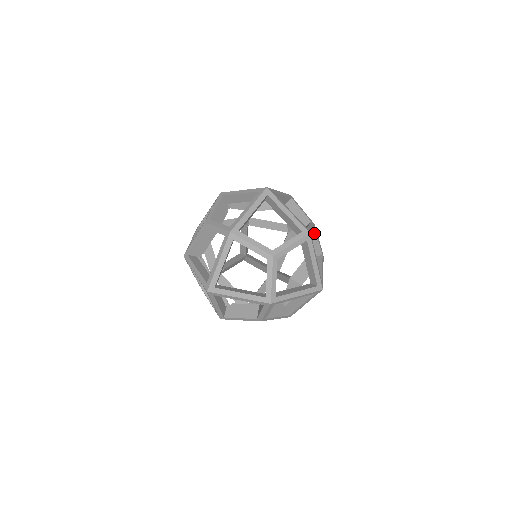
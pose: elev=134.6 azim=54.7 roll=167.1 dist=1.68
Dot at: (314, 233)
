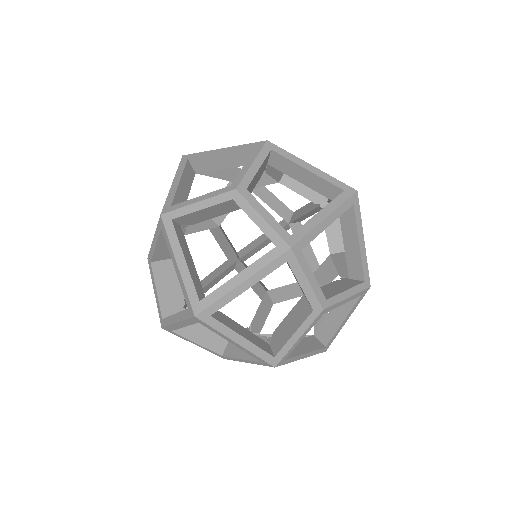
Dot at: occluded
